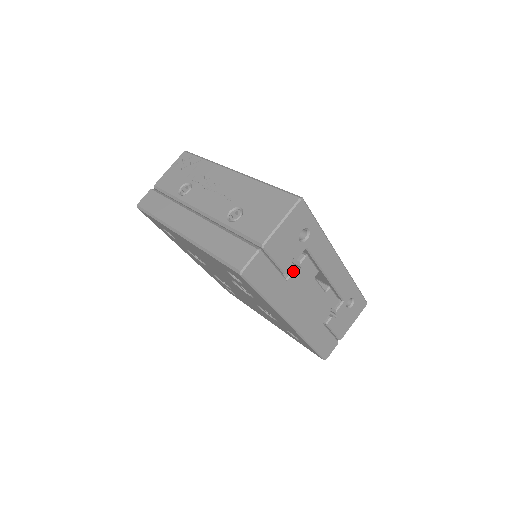
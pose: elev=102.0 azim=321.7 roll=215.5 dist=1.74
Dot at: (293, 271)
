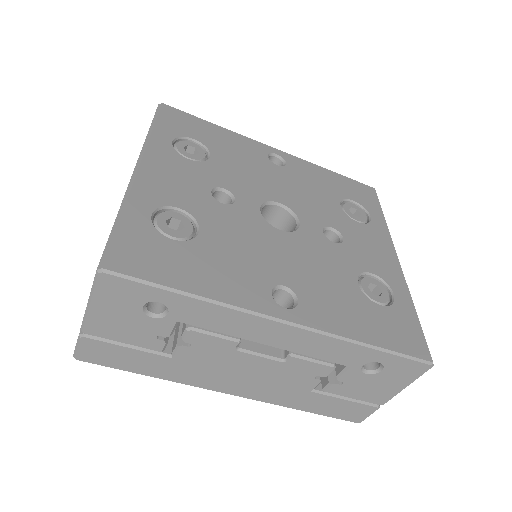
Dot at: (176, 347)
